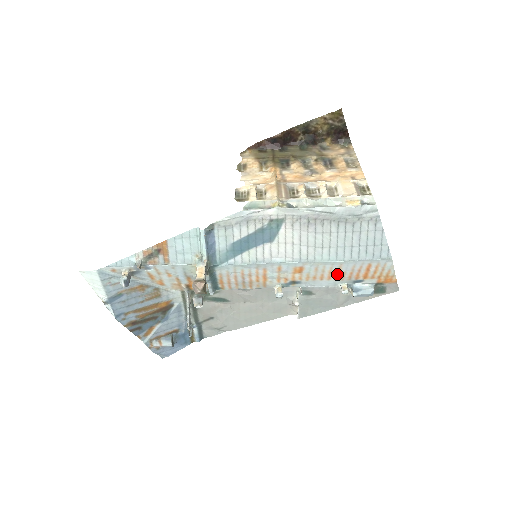
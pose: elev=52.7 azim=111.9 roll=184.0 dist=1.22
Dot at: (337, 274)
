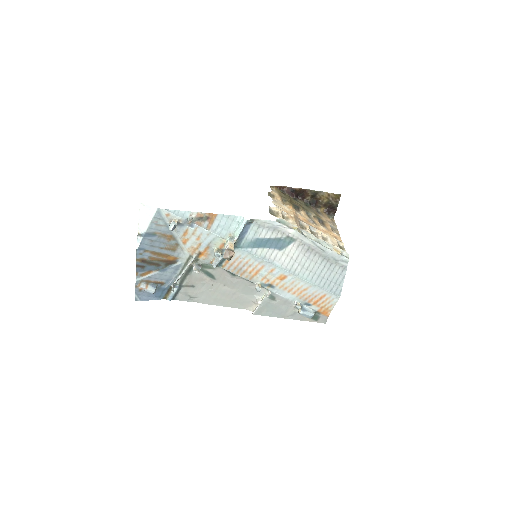
Dot at: (301, 292)
